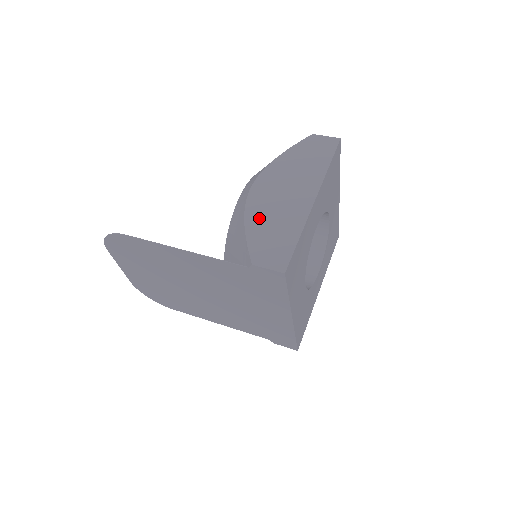
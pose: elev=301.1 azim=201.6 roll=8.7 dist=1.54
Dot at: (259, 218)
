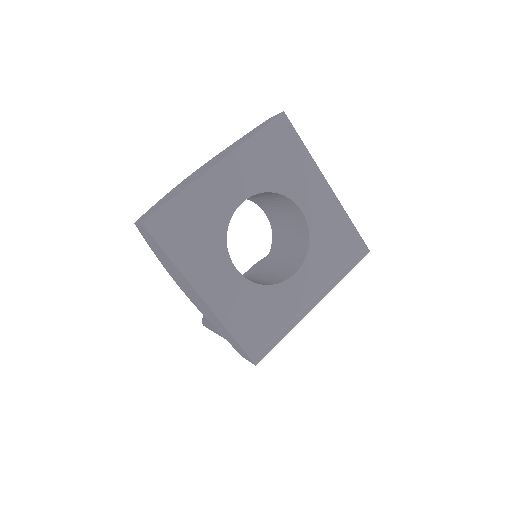
Dot at: (209, 319)
